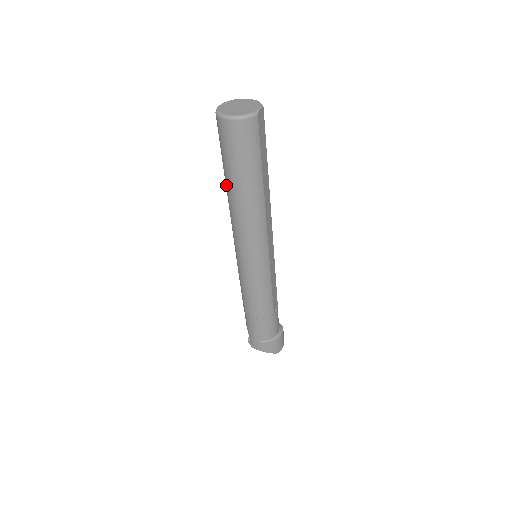
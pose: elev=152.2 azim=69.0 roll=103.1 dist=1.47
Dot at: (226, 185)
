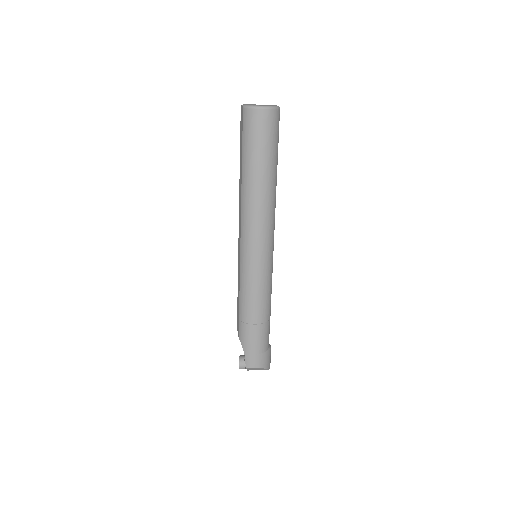
Dot at: (246, 176)
